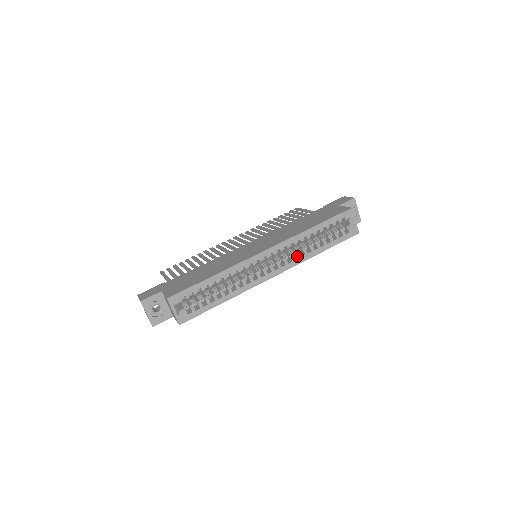
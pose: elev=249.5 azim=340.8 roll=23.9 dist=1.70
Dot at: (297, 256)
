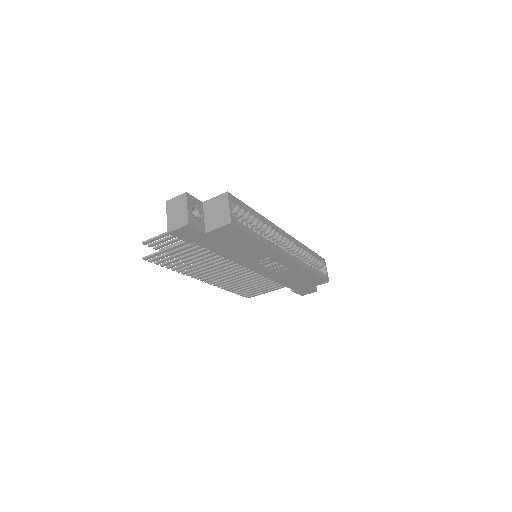
Dot at: (300, 259)
